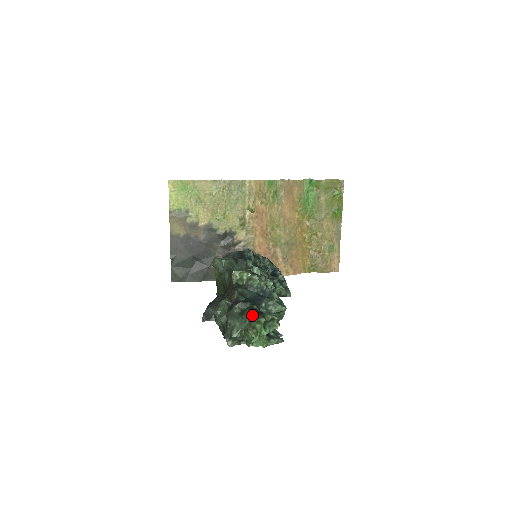
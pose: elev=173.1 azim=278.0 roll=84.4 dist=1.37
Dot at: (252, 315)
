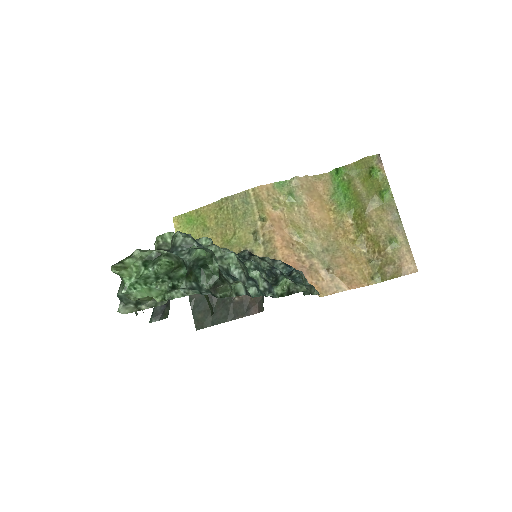
Dot at: occluded
